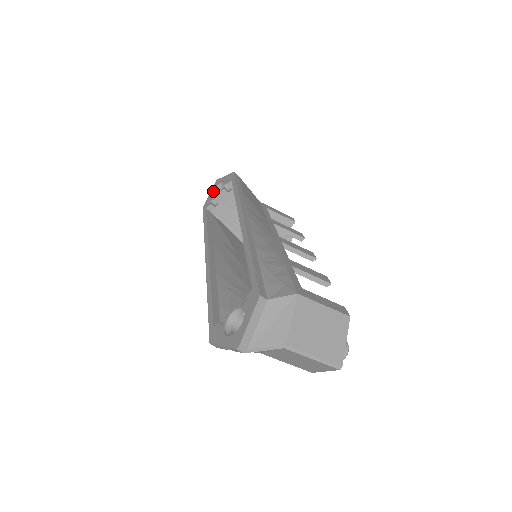
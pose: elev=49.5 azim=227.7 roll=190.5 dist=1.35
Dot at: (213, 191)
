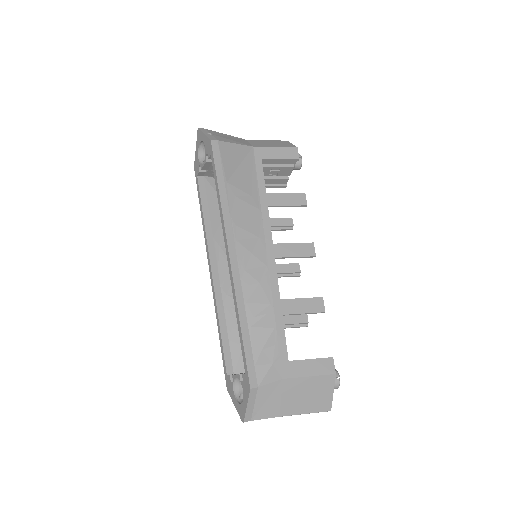
Dot at: (198, 149)
